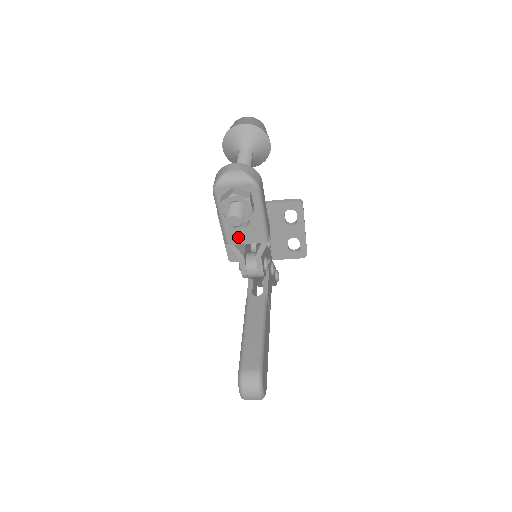
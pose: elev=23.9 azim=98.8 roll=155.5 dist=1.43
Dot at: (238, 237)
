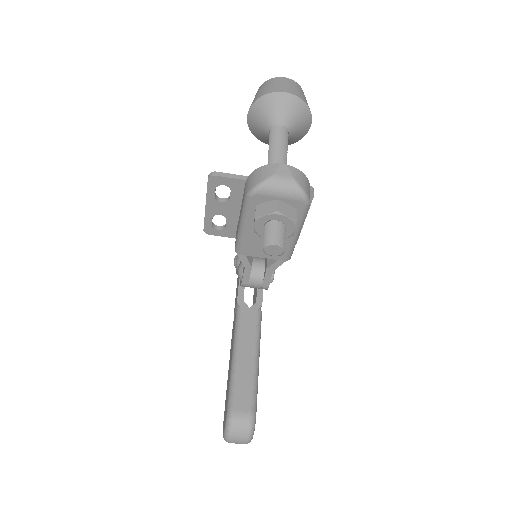
Dot at: (256, 249)
